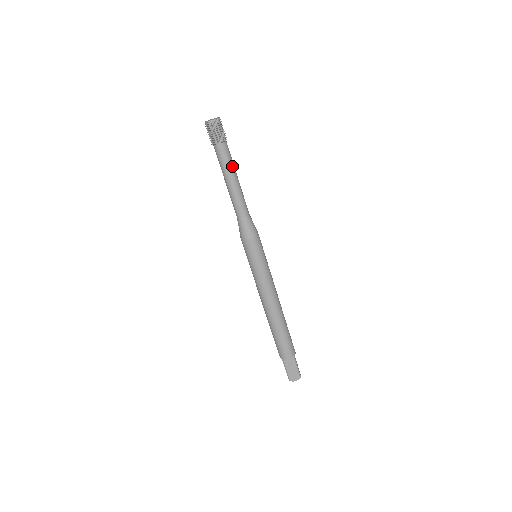
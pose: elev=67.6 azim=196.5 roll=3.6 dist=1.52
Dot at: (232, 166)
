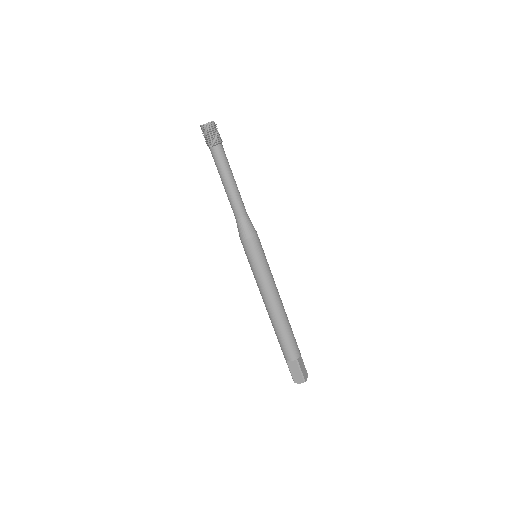
Dot at: (226, 168)
